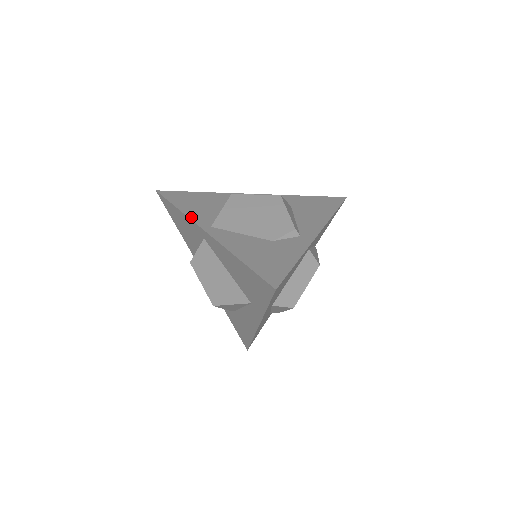
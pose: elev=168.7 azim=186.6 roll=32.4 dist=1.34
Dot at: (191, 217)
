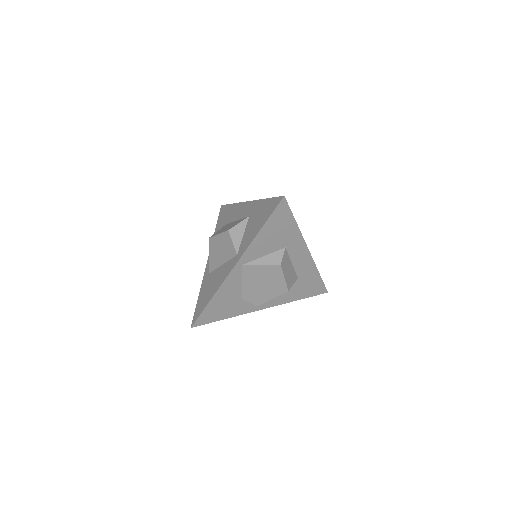
Dot at: (250, 247)
